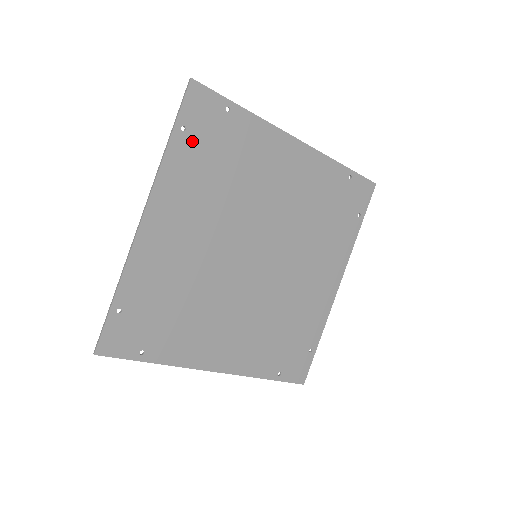
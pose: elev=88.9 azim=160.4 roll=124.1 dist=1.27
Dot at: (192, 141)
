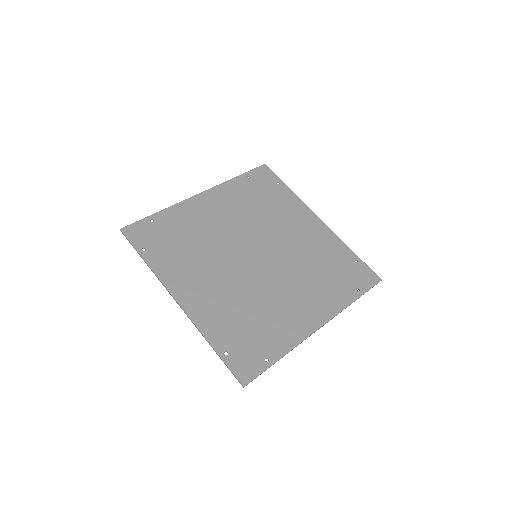
Dot at: (154, 249)
